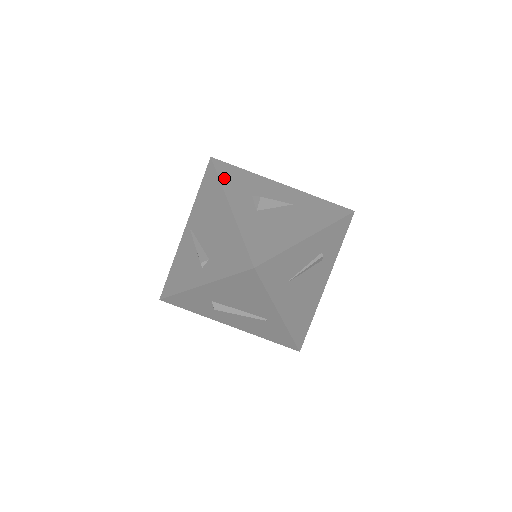
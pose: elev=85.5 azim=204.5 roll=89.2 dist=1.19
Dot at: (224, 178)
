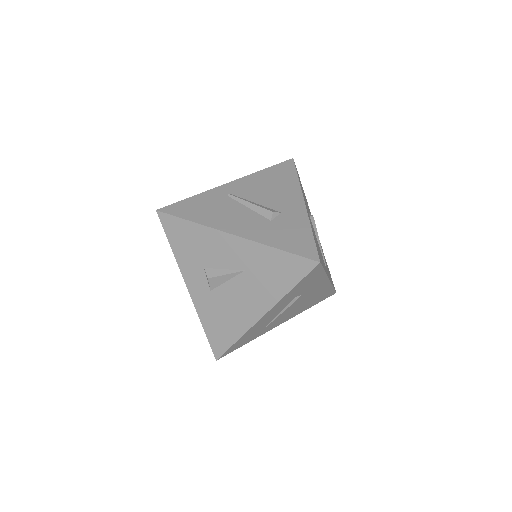
Dot at: (175, 246)
